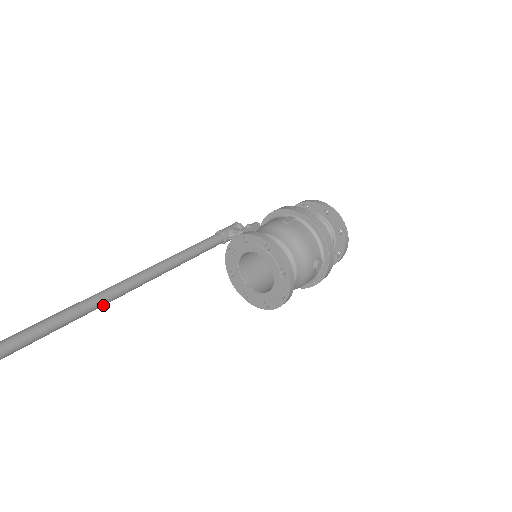
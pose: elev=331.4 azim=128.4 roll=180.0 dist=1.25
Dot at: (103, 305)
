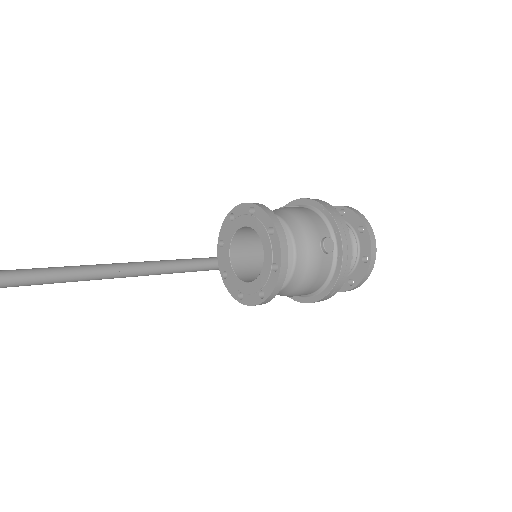
Dot at: (56, 280)
